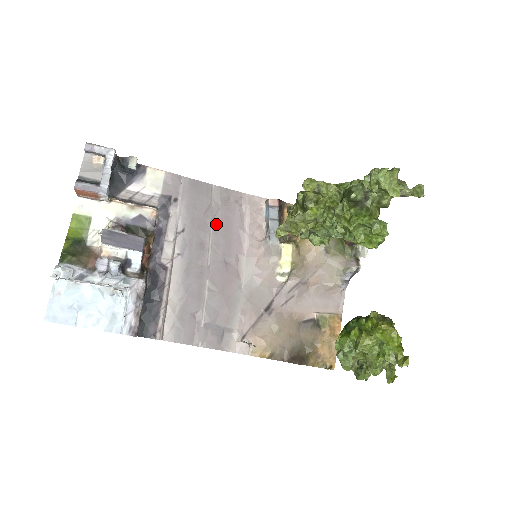
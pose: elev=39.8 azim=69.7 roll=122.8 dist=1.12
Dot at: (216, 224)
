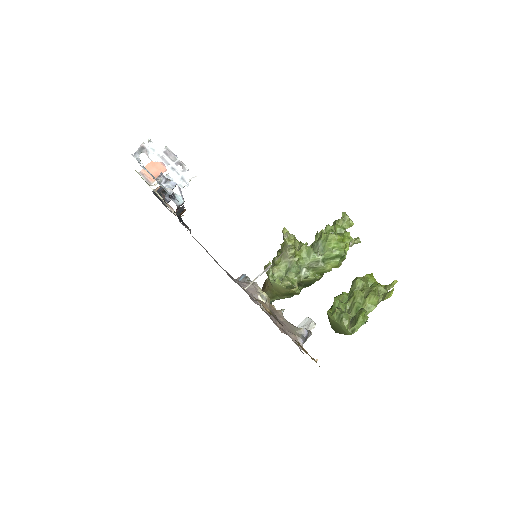
Dot at: occluded
